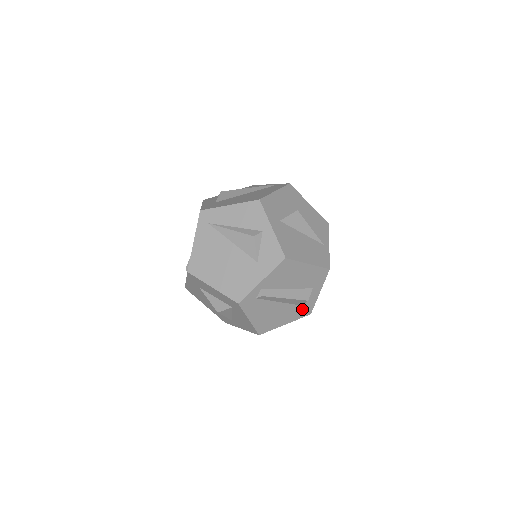
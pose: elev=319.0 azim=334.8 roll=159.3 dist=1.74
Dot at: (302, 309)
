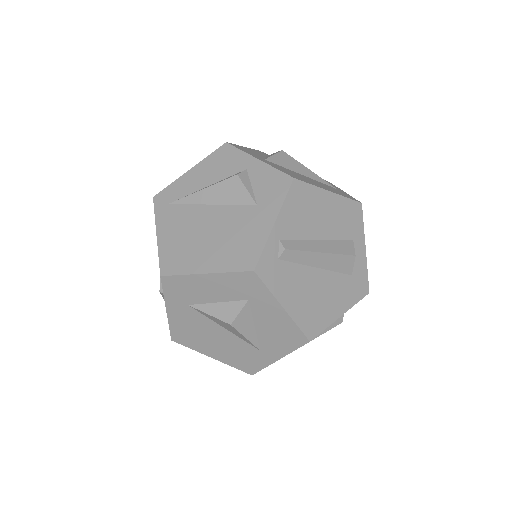
Dot at: (353, 283)
